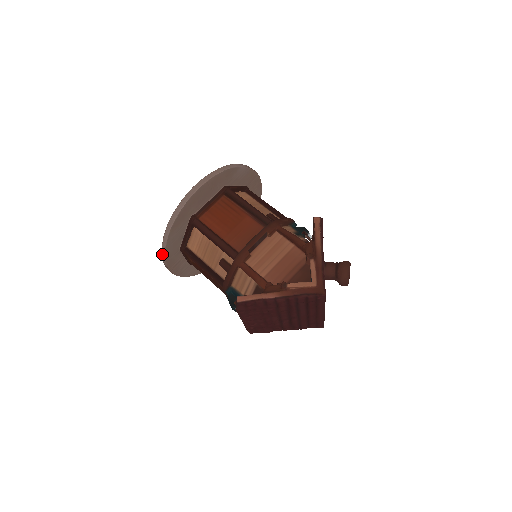
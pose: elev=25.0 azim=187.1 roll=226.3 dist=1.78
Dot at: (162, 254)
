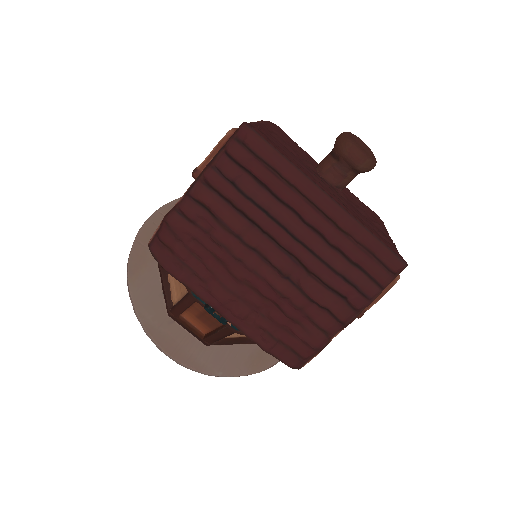
Dot at: (142, 327)
